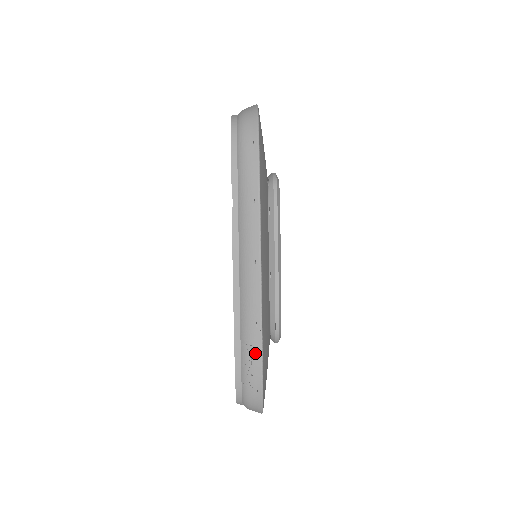
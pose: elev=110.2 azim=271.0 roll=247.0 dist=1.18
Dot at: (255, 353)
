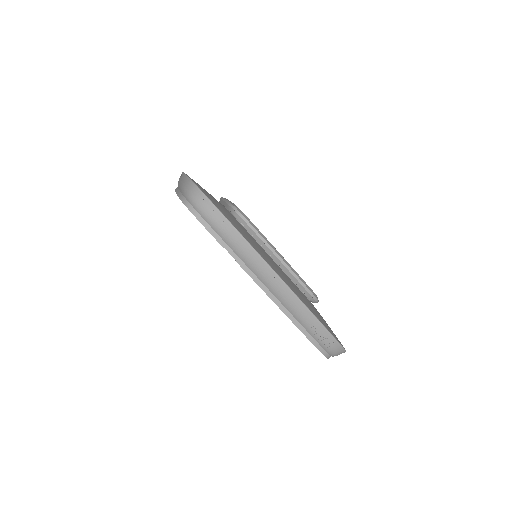
Dot at: (319, 329)
